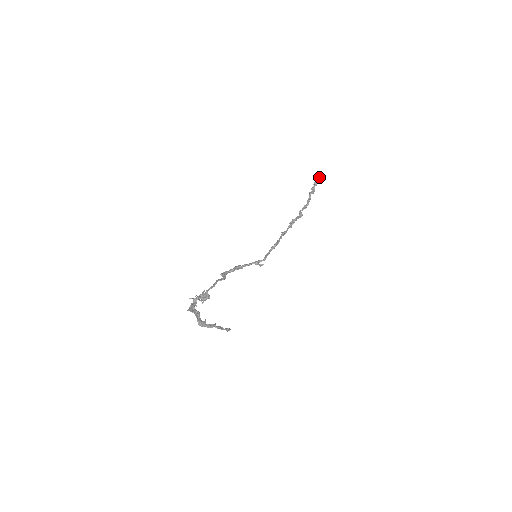
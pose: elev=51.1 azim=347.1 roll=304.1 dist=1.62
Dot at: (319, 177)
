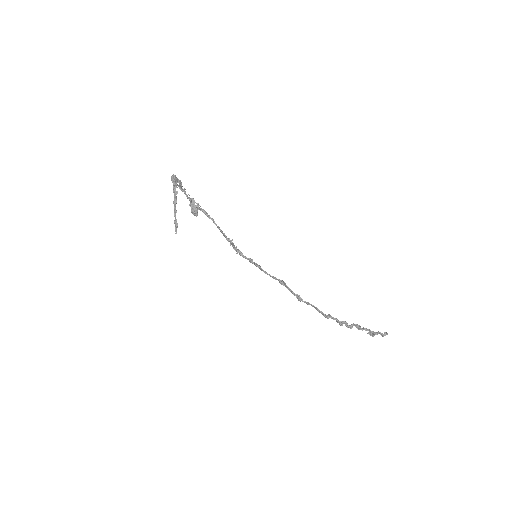
Dot at: occluded
